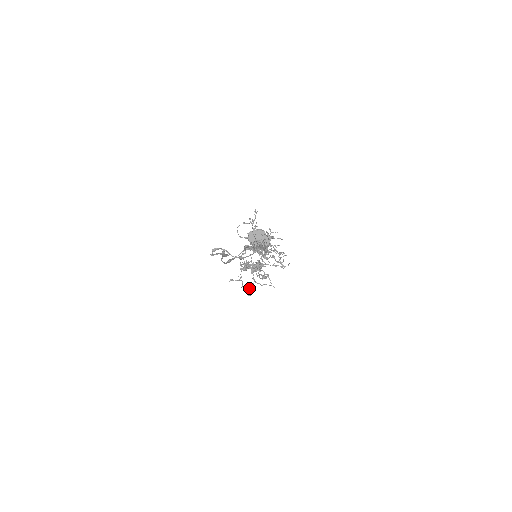
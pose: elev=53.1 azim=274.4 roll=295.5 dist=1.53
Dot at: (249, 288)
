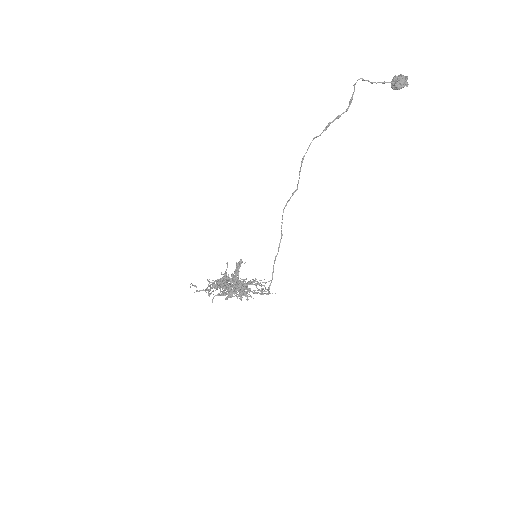
Dot at: occluded
